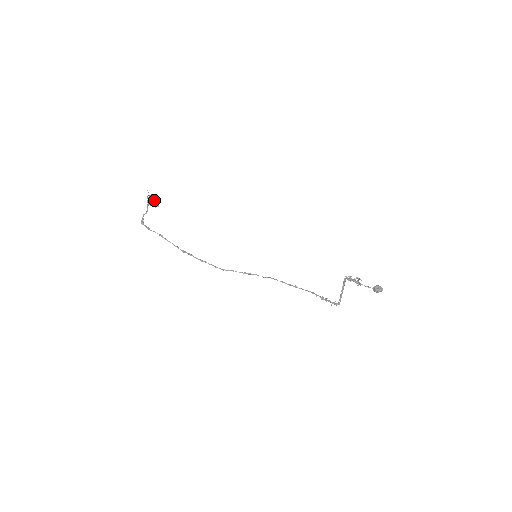
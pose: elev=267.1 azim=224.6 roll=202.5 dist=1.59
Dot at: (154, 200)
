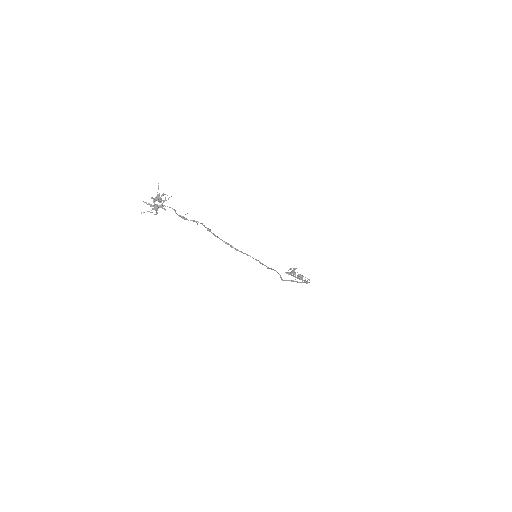
Dot at: (161, 202)
